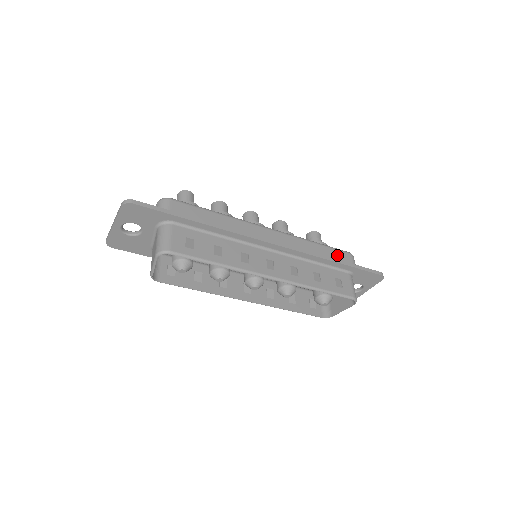
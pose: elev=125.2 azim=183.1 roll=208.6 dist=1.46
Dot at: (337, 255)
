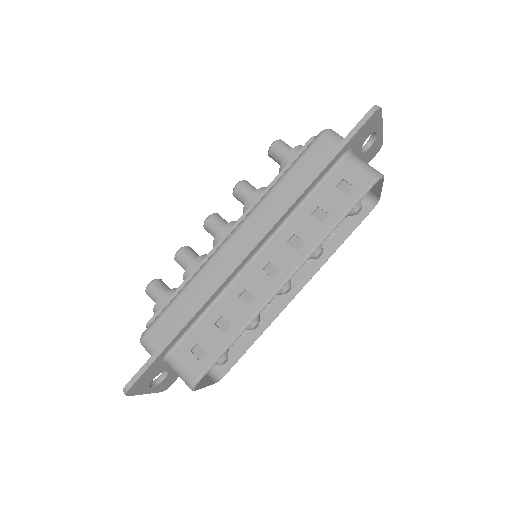
Dot at: (312, 160)
